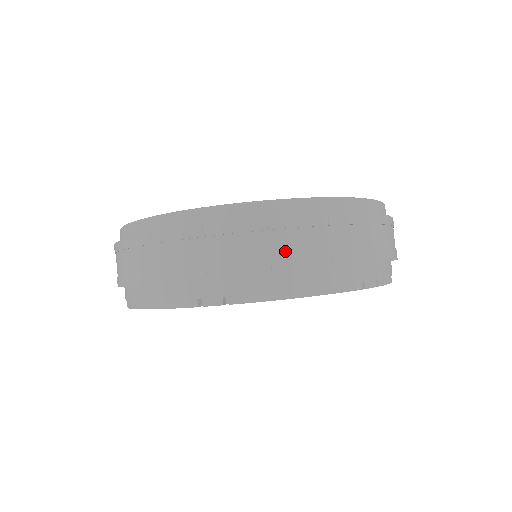
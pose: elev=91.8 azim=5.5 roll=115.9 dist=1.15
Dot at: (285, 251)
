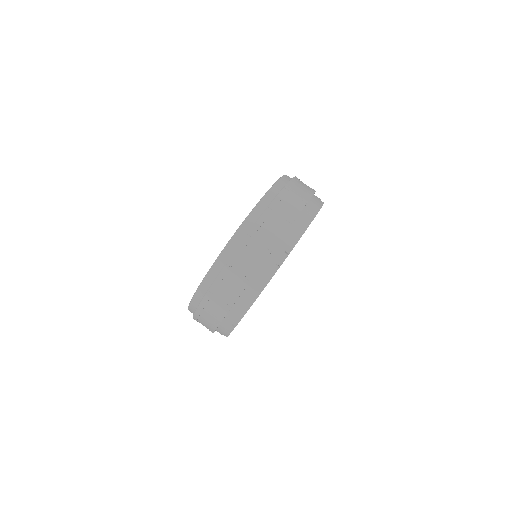
Dot at: (287, 212)
